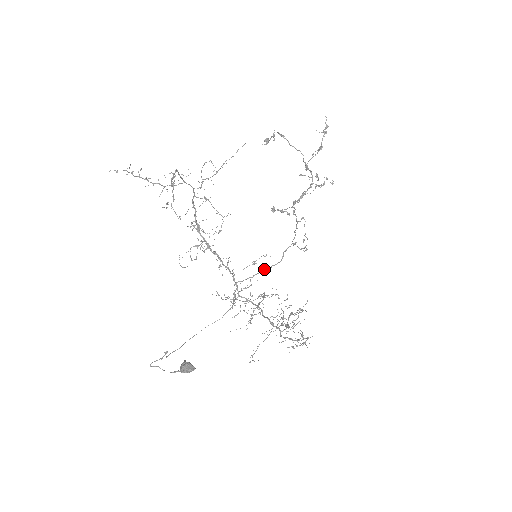
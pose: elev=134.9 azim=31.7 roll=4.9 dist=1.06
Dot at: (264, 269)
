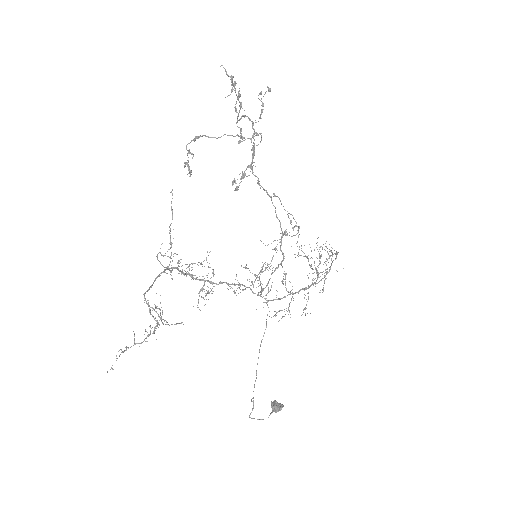
Dot at: (273, 272)
